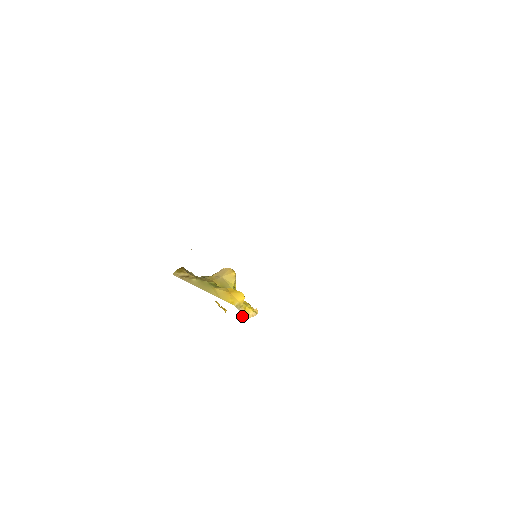
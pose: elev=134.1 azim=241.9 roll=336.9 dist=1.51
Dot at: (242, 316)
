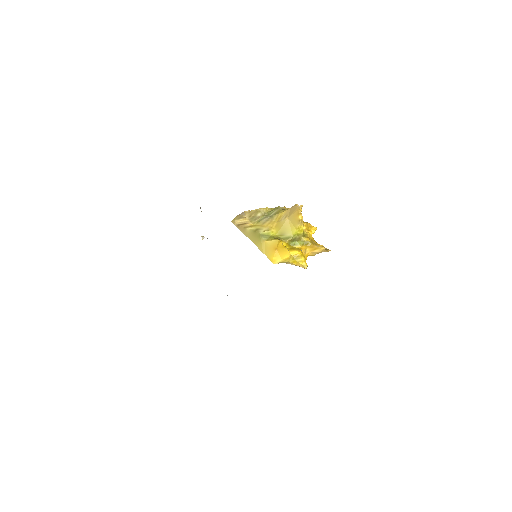
Dot at: (308, 255)
